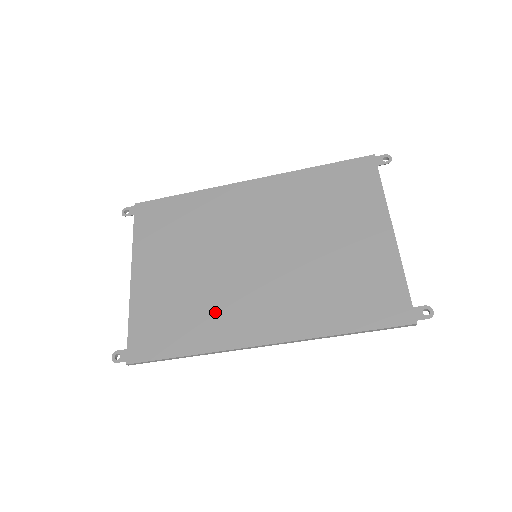
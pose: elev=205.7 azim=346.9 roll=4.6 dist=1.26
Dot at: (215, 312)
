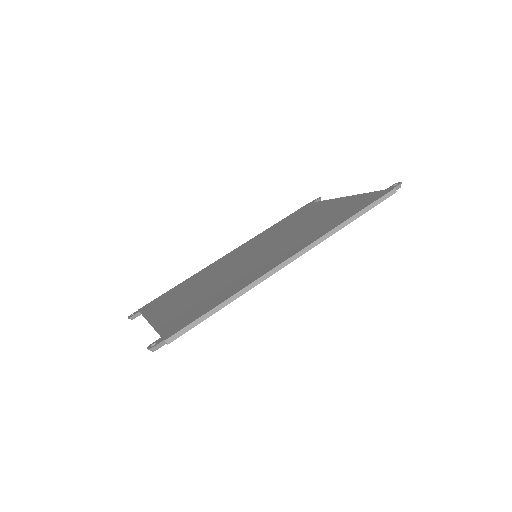
Dot at: (238, 279)
